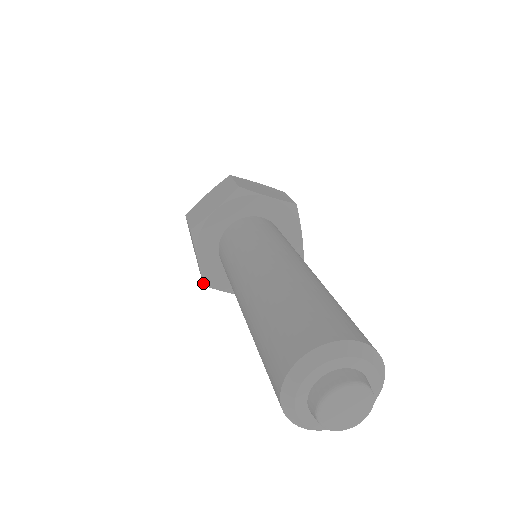
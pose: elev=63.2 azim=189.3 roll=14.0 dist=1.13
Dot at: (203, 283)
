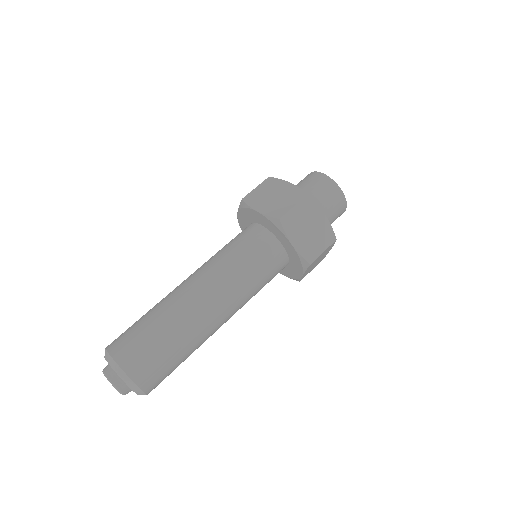
Dot at: occluded
